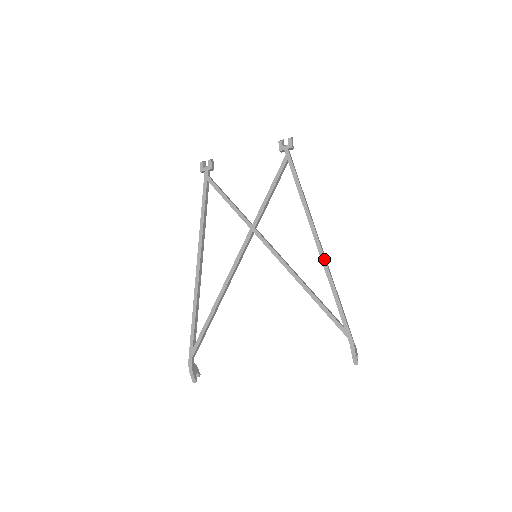
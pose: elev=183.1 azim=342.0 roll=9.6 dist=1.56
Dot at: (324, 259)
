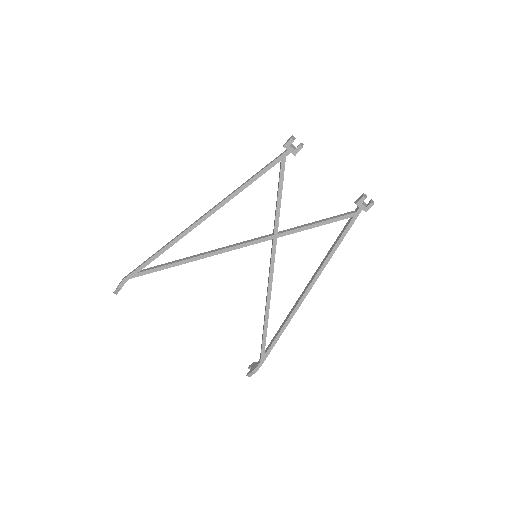
Dot at: (299, 306)
